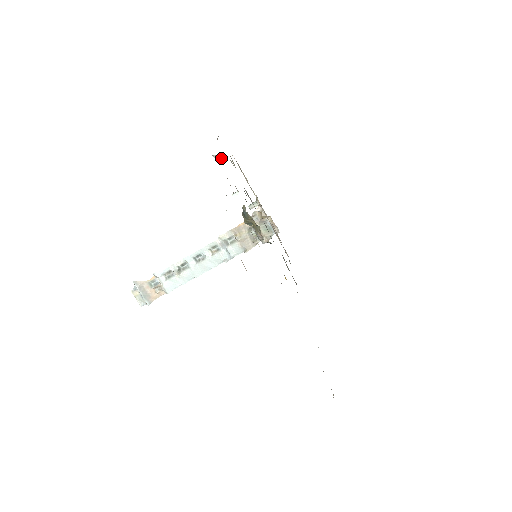
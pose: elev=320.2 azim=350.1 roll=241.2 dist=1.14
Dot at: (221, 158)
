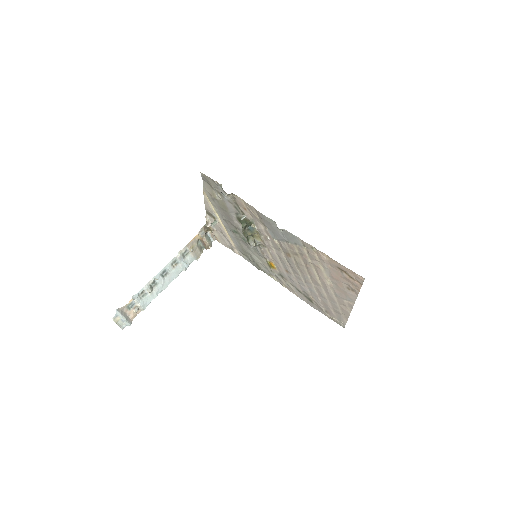
Dot at: (229, 195)
